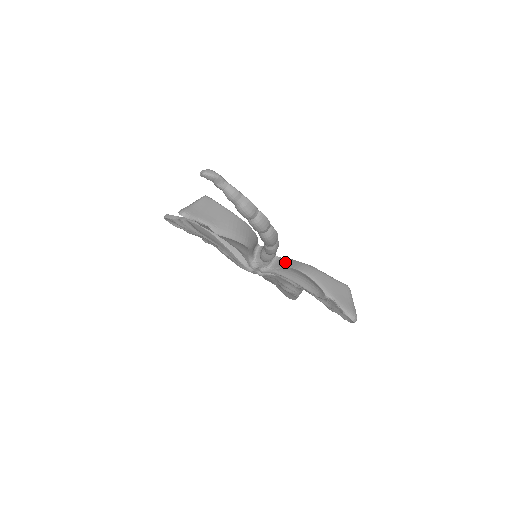
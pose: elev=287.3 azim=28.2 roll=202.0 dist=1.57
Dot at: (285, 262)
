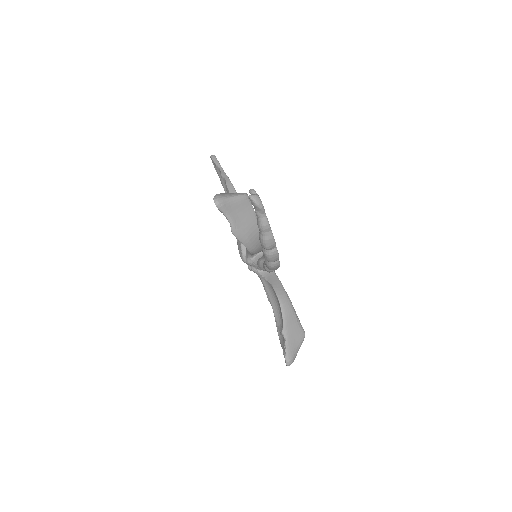
Dot at: (274, 279)
